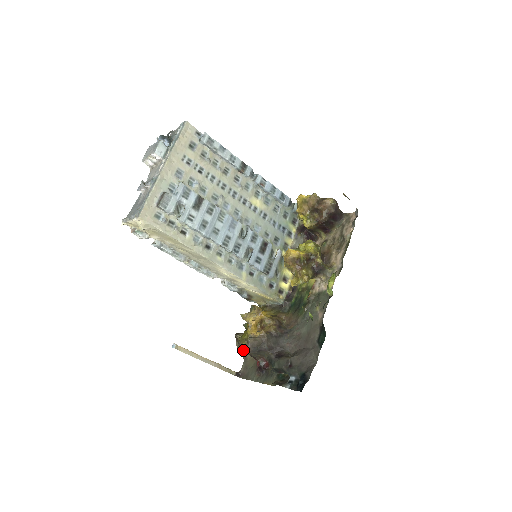
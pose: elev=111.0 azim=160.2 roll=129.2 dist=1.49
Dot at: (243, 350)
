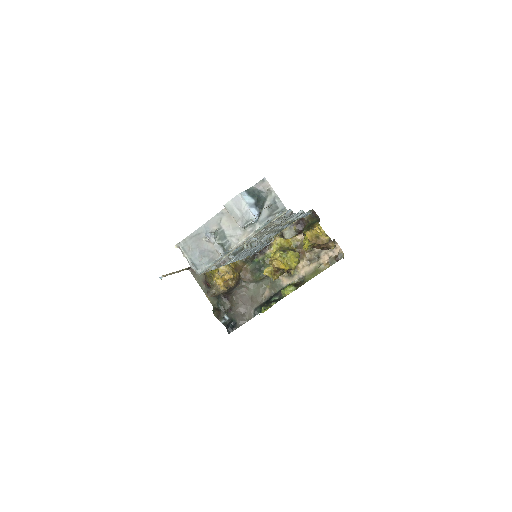
Dot at: occluded
